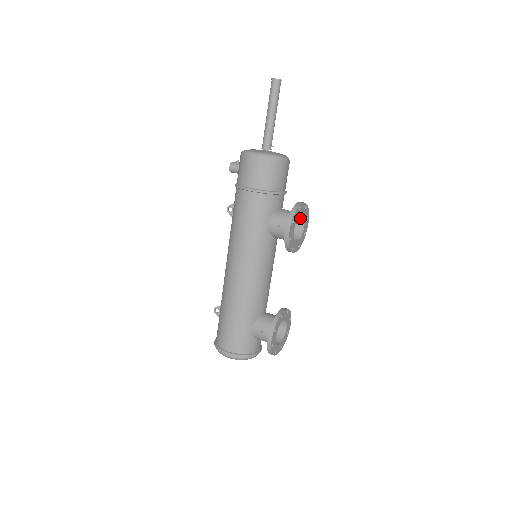
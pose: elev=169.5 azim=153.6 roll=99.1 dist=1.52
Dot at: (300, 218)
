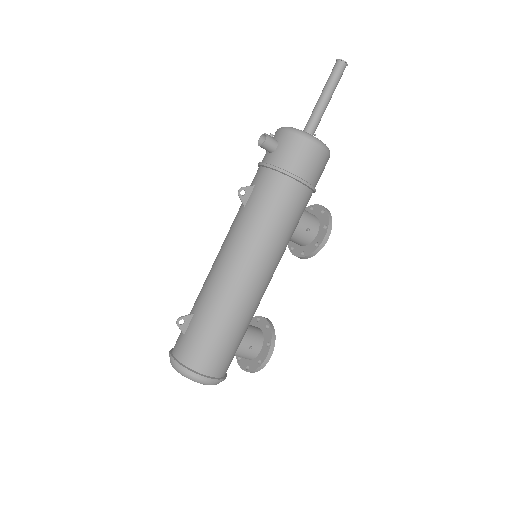
Dot at: occluded
